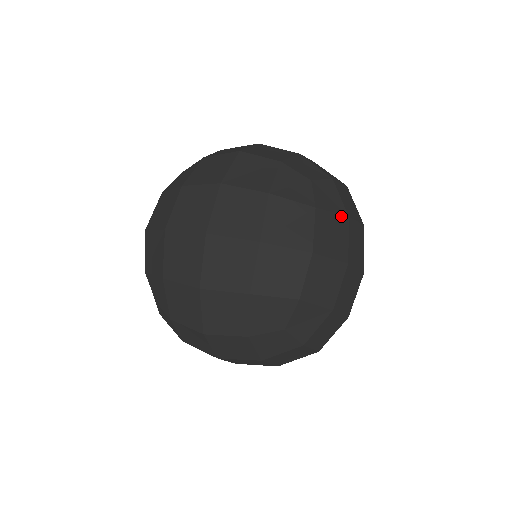
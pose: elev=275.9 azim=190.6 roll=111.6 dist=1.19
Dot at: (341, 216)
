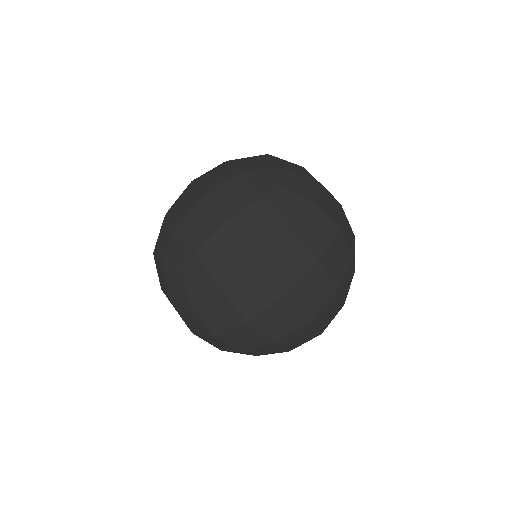
Dot at: (281, 223)
